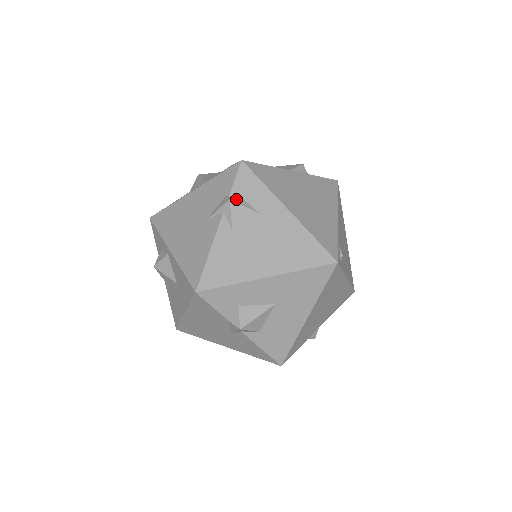
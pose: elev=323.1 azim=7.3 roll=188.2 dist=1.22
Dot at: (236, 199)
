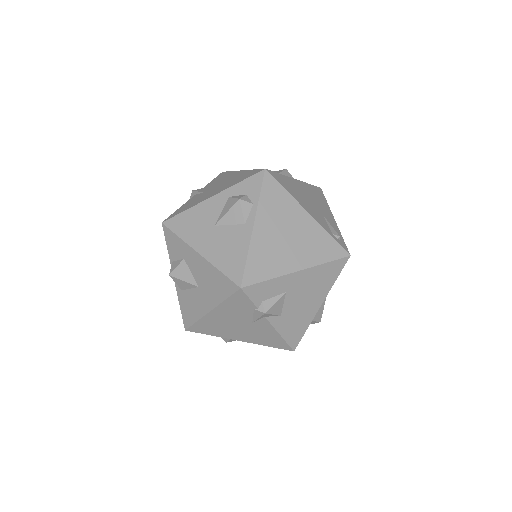
Dot at: (266, 307)
